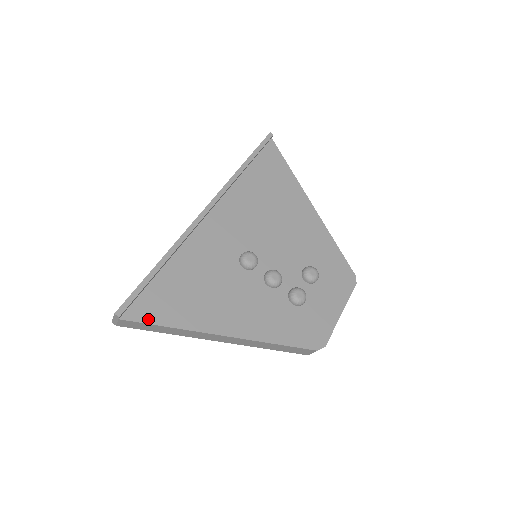
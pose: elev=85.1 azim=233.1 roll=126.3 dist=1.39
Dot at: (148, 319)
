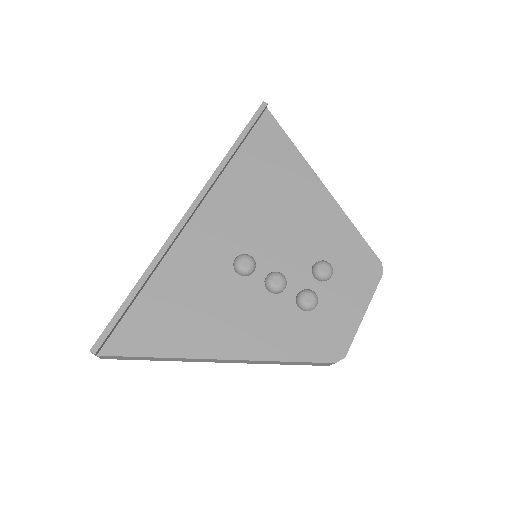
Dot at: (130, 351)
